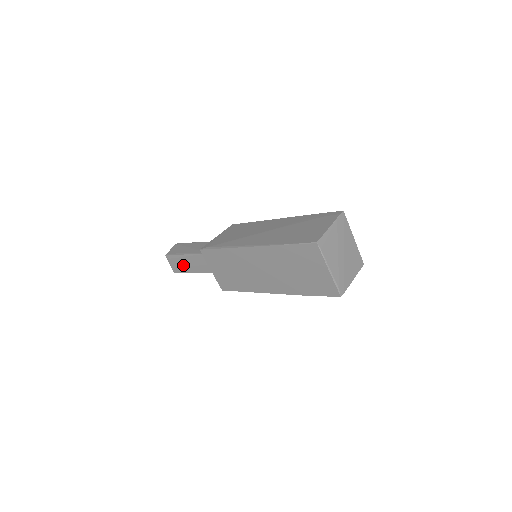
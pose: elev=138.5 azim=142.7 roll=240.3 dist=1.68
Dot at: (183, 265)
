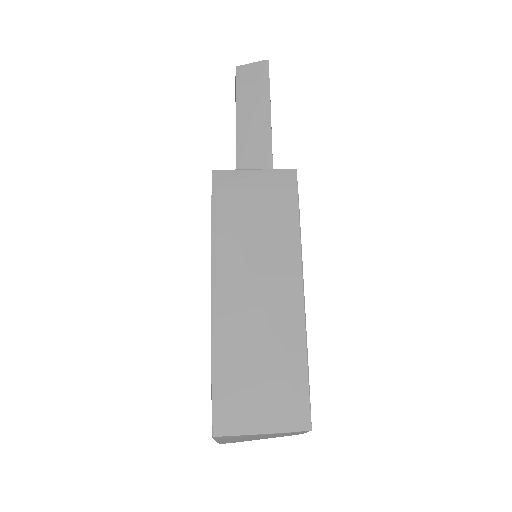
Dot at: occluded
